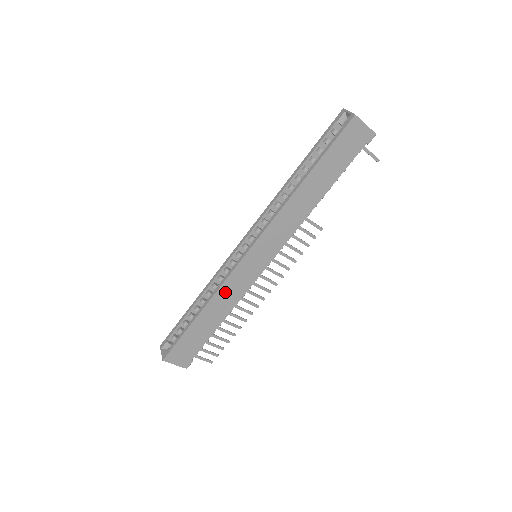
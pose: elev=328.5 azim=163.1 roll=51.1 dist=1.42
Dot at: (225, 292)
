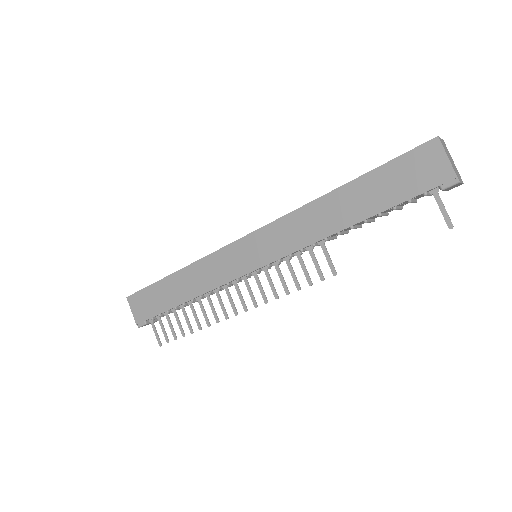
Dot at: (205, 268)
